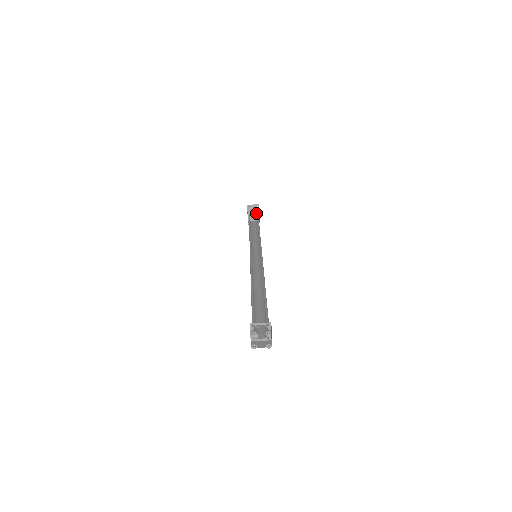
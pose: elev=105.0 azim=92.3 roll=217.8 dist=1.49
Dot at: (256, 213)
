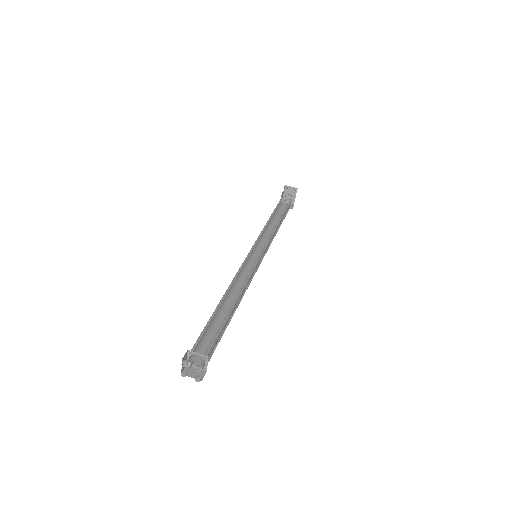
Dot at: (293, 196)
